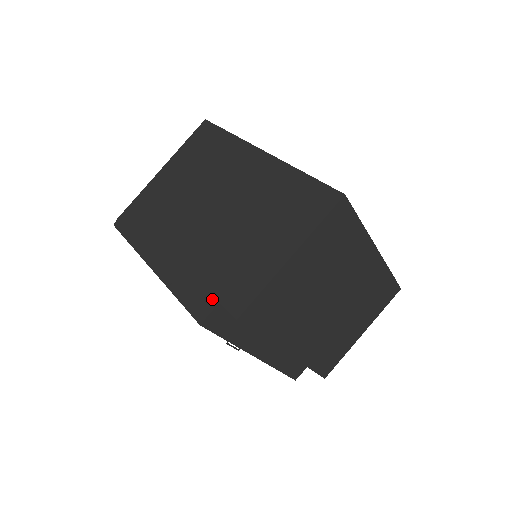
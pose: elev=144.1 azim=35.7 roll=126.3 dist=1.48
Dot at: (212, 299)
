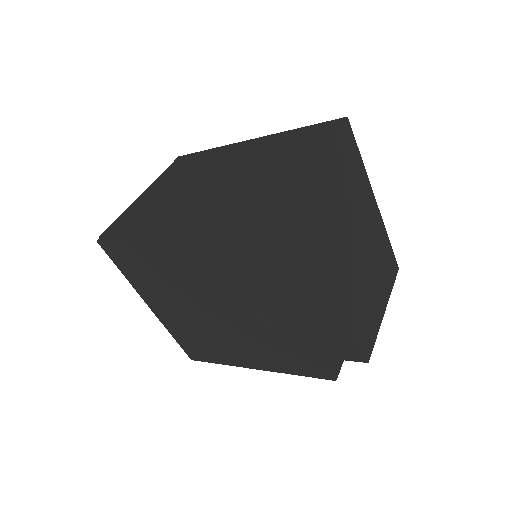
Dot at: (256, 209)
